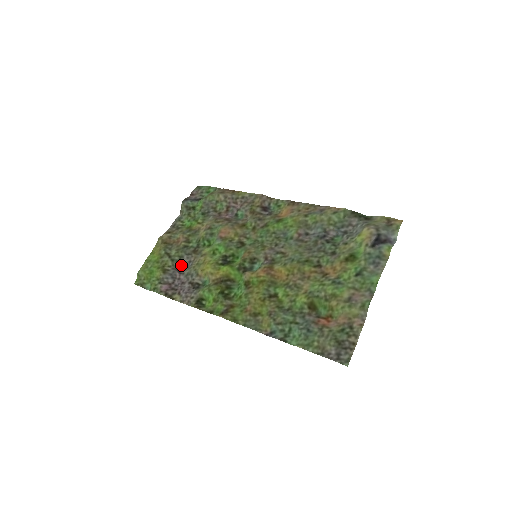
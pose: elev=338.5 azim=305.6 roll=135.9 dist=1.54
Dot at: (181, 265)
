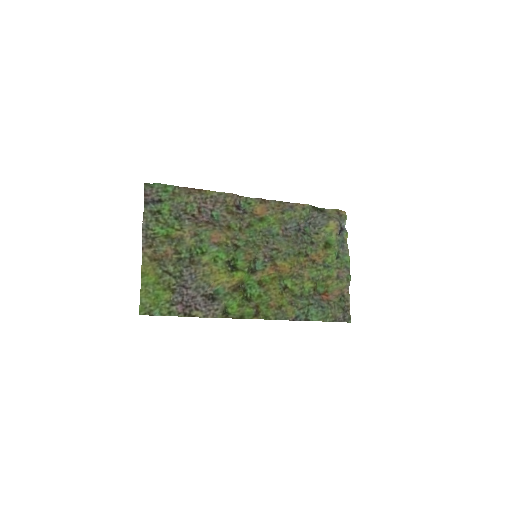
Dot at: (184, 280)
